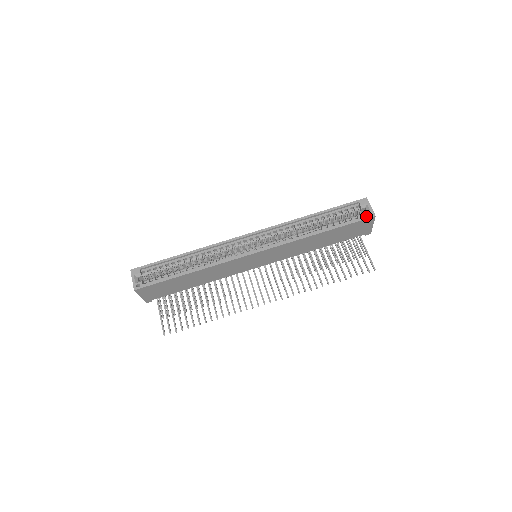
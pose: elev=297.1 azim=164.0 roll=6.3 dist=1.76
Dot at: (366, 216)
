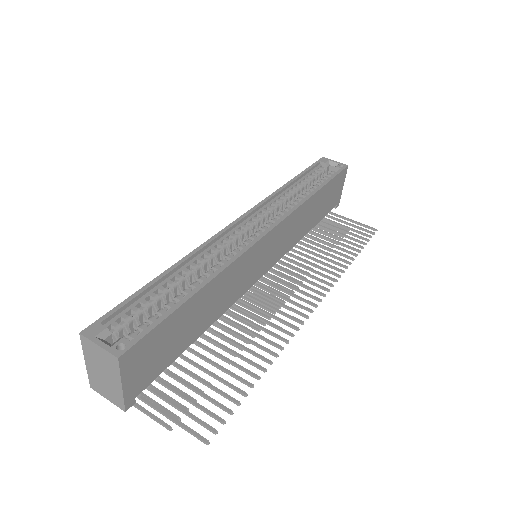
Dot at: (341, 167)
